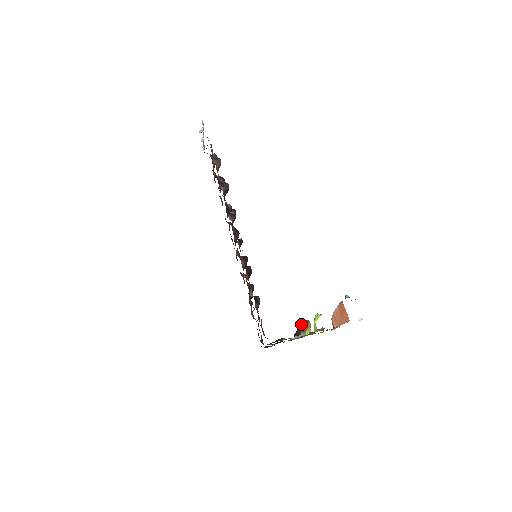
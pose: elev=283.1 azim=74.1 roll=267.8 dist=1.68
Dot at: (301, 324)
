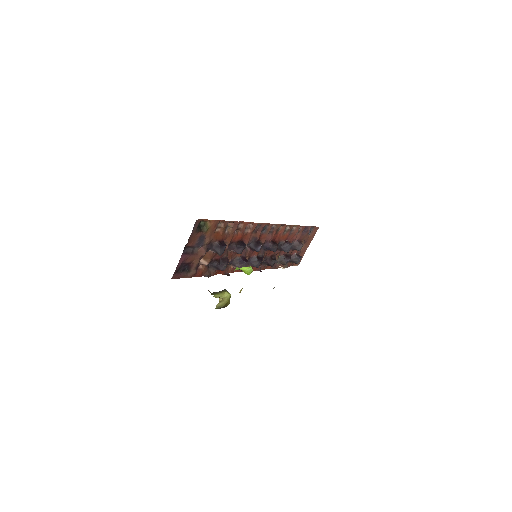
Dot at: (222, 290)
